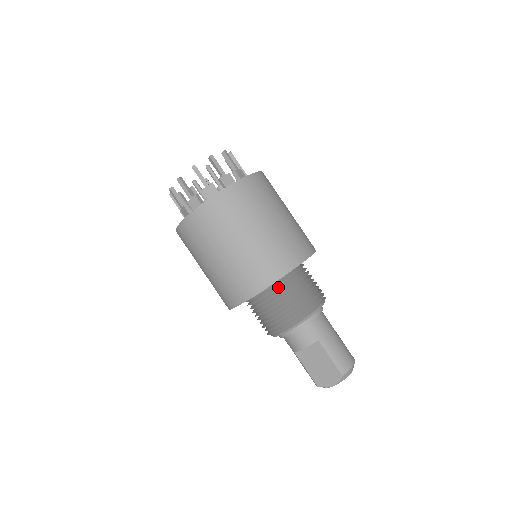
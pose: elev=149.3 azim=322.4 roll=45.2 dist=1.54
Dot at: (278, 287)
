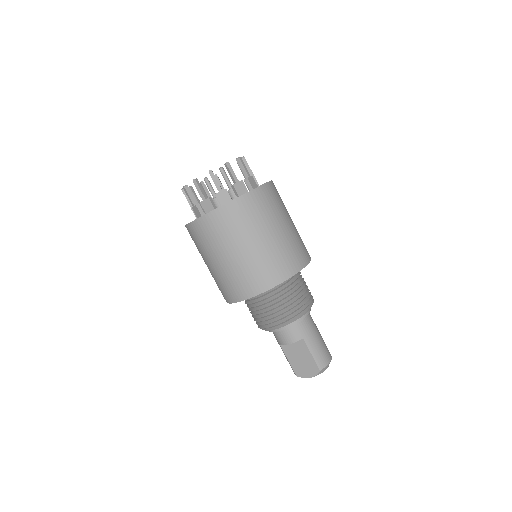
Dot at: (274, 290)
